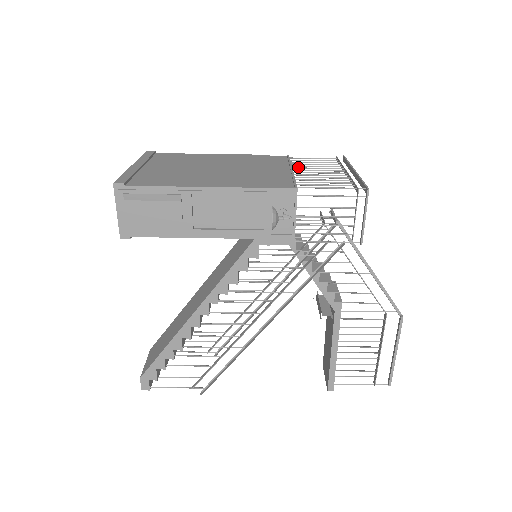
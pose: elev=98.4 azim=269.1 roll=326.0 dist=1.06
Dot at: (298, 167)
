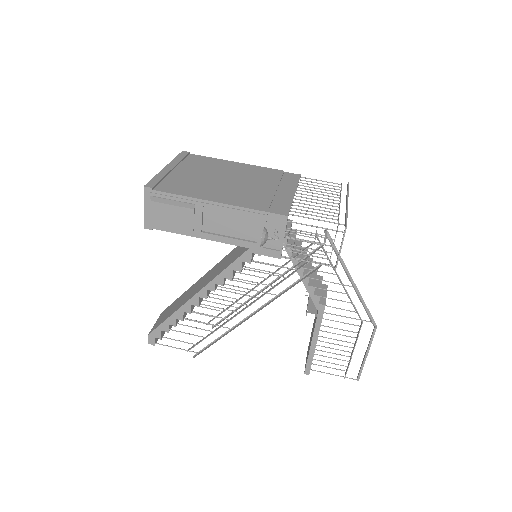
Dot at: (301, 190)
